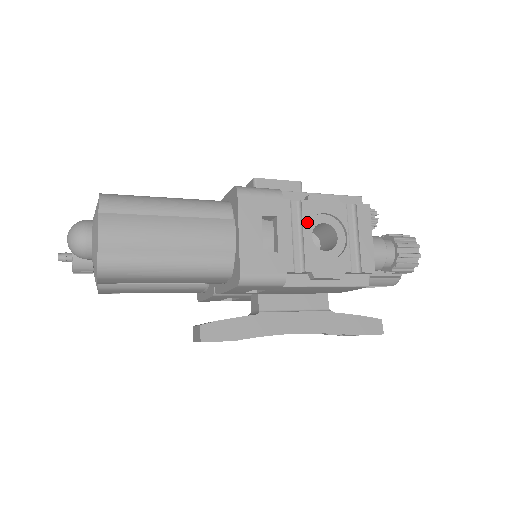
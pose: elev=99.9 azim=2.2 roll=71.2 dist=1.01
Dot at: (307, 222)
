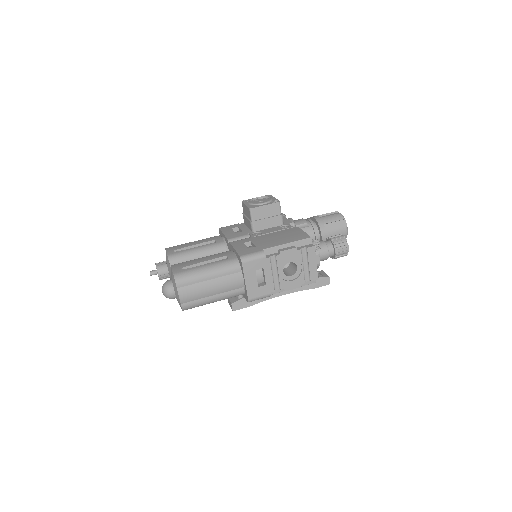
Dot at: (280, 266)
